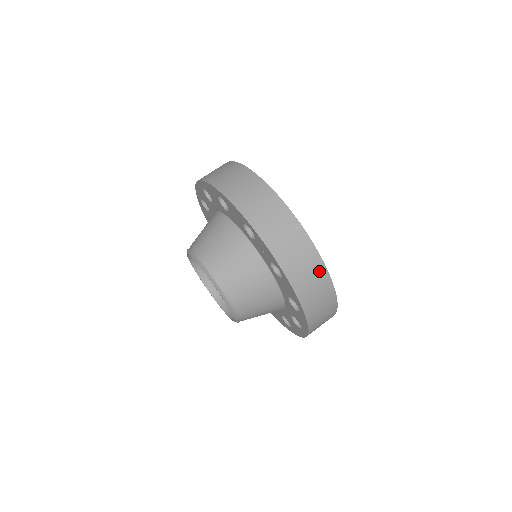
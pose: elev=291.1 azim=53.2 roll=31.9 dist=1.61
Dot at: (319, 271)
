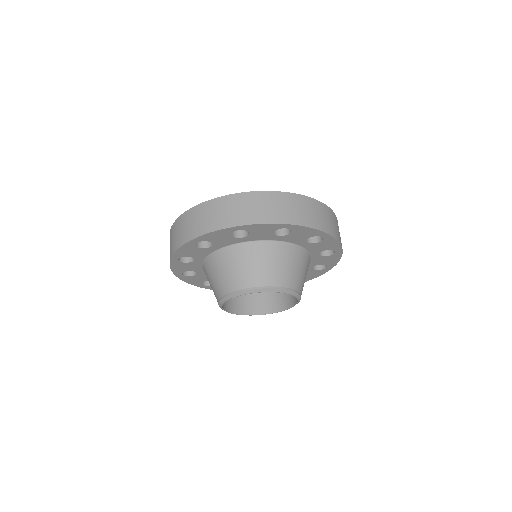
Dot at: (333, 216)
